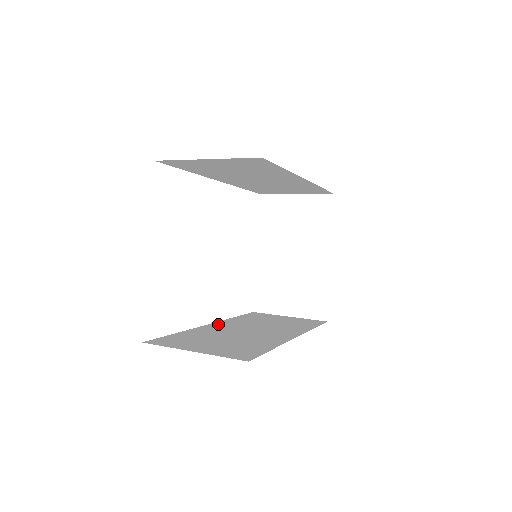
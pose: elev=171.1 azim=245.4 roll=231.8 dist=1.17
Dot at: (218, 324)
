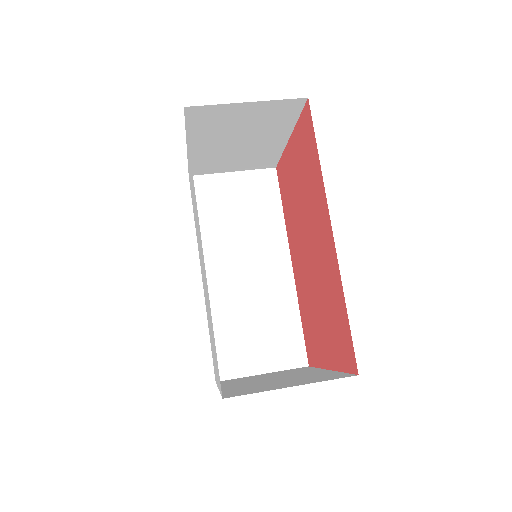
Dot at: (209, 271)
